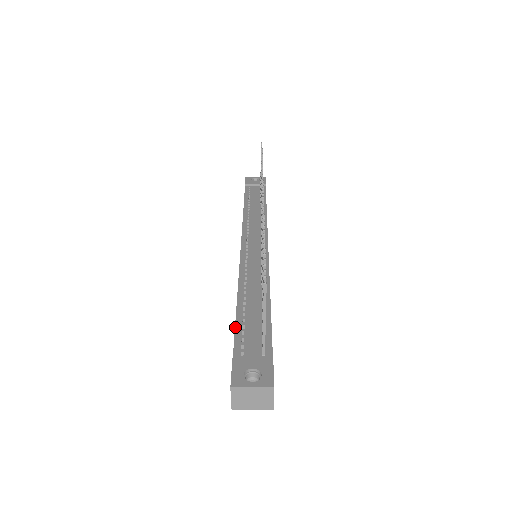
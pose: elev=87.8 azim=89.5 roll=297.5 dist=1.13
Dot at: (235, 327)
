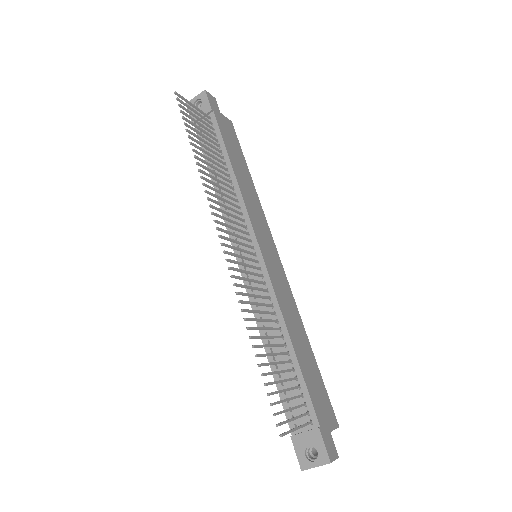
Dot at: (279, 395)
